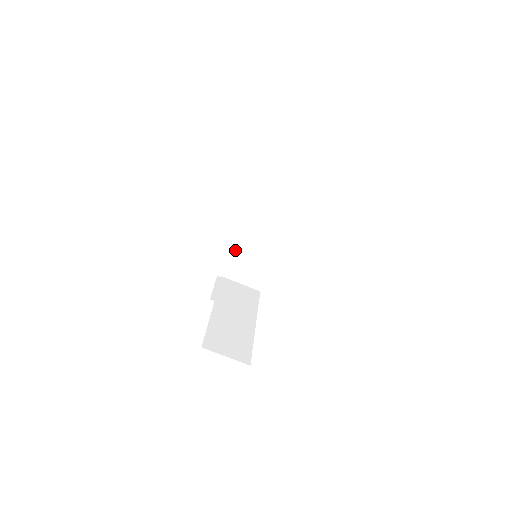
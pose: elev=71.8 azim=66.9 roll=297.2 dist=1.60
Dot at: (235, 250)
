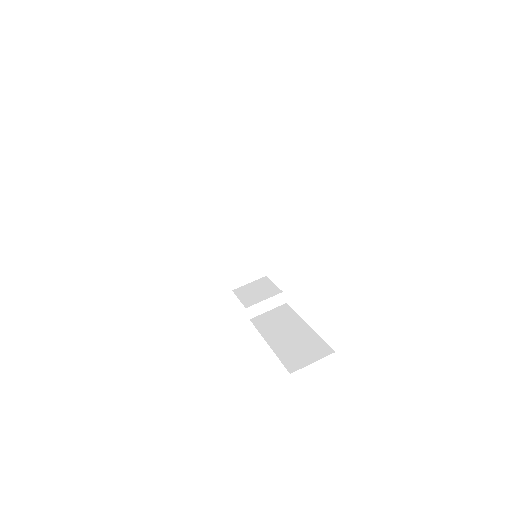
Dot at: (280, 348)
